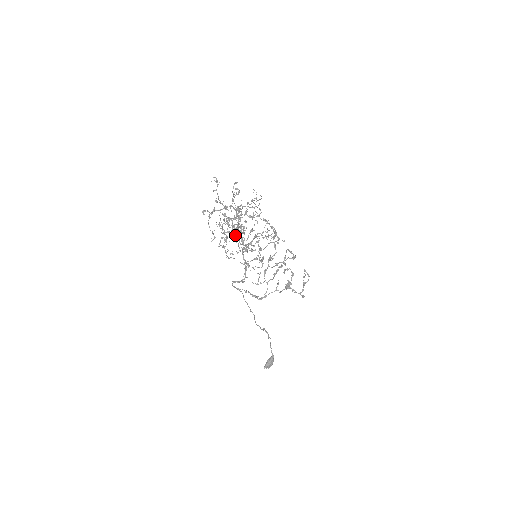
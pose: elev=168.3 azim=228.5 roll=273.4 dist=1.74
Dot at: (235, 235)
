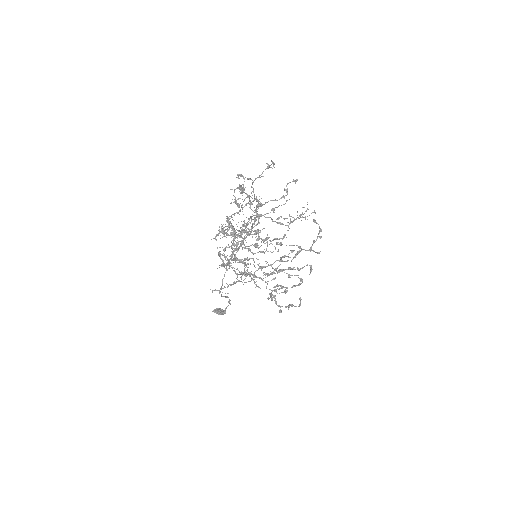
Dot at: (236, 235)
